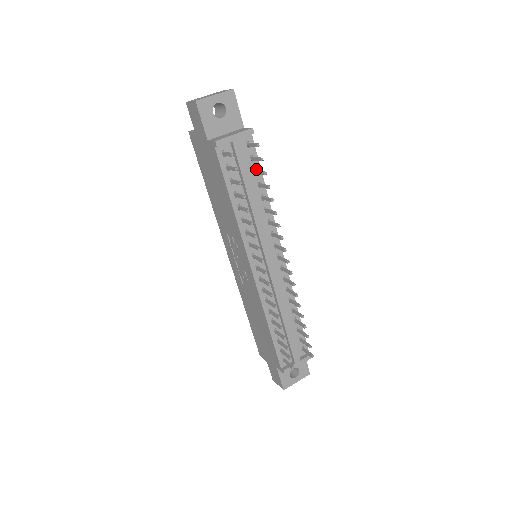
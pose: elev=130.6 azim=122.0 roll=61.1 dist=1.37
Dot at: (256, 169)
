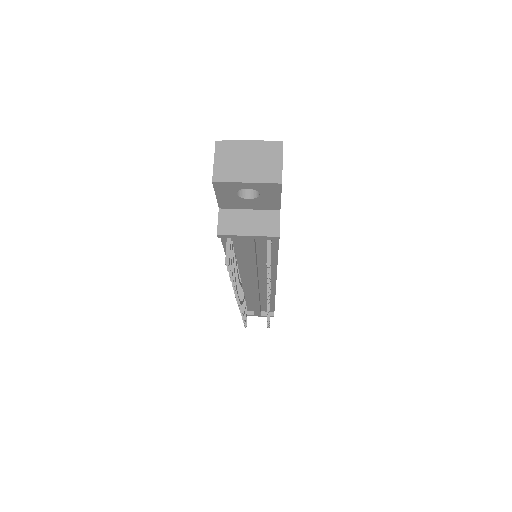
Dot at: (271, 249)
